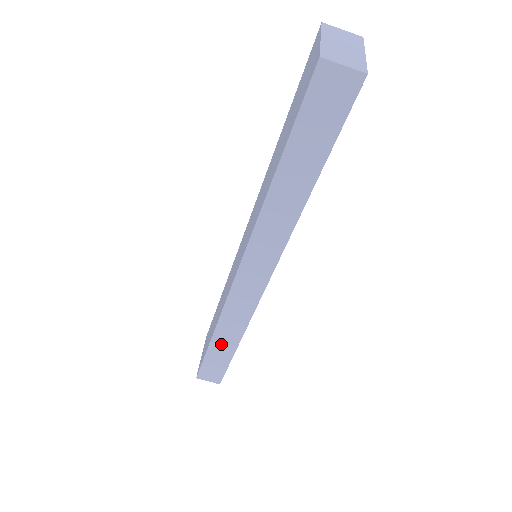
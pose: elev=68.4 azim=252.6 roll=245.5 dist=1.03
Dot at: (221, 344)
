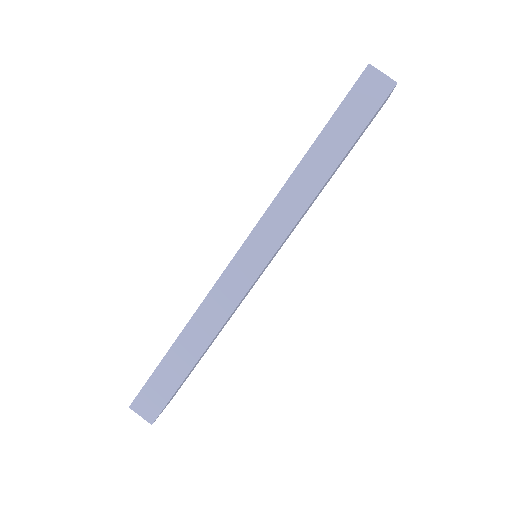
Dot at: (183, 350)
